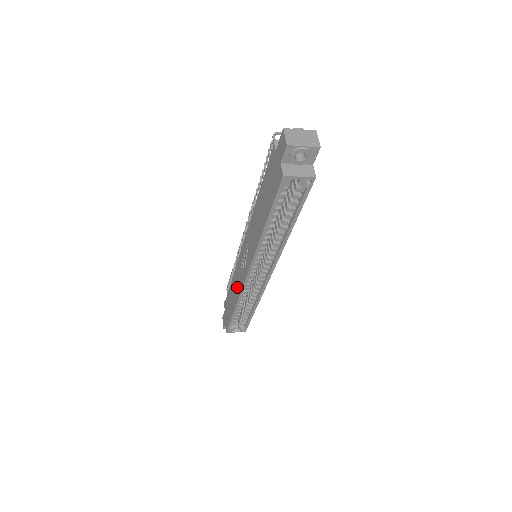
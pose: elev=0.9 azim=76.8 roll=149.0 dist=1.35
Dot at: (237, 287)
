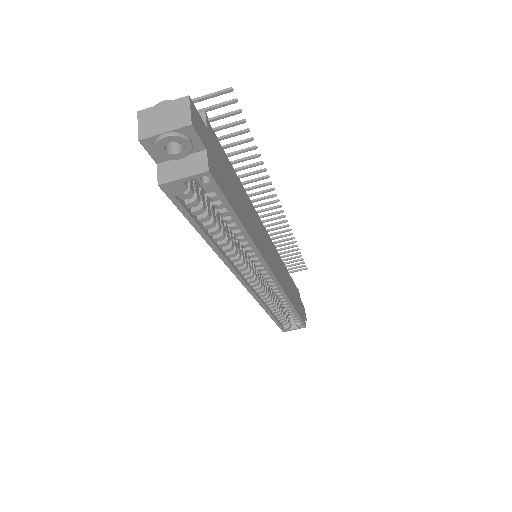
Dot at: occluded
